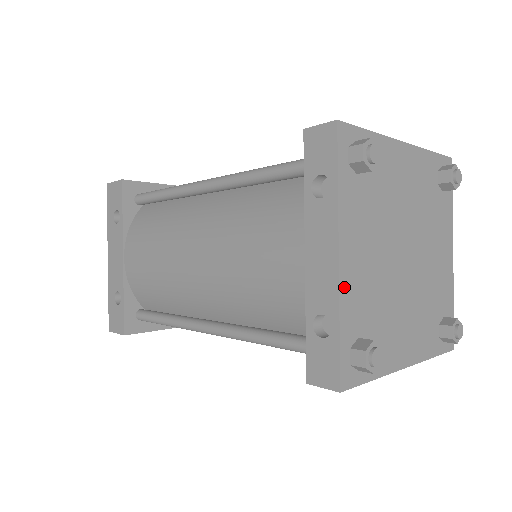
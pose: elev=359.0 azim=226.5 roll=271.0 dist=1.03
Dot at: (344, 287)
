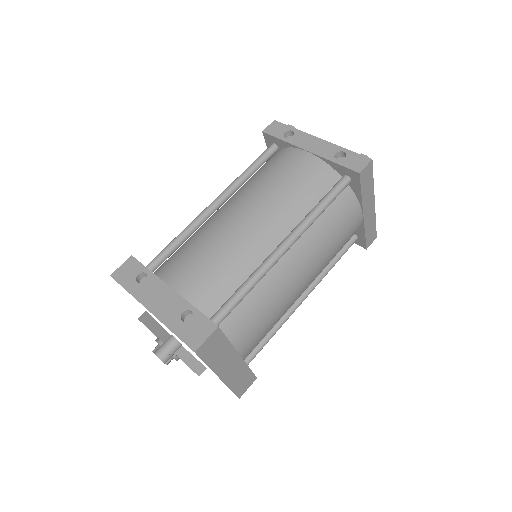
Dot at: (331, 146)
